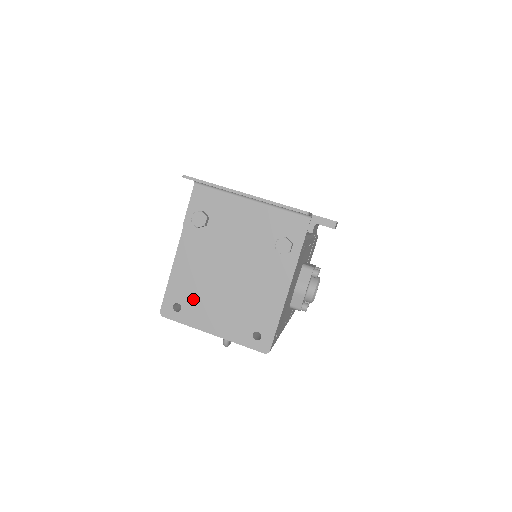
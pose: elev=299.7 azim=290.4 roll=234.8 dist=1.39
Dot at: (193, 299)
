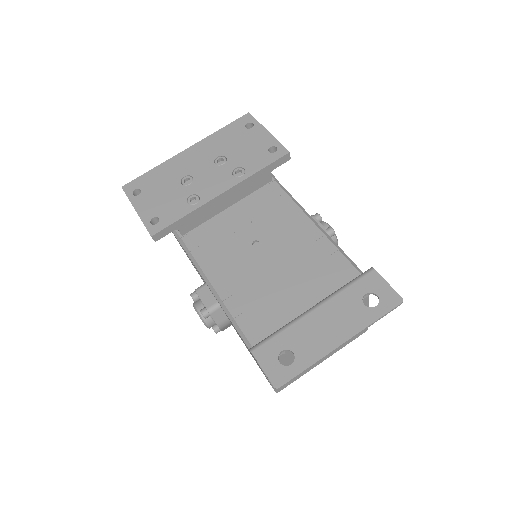
Dot at: occluded
